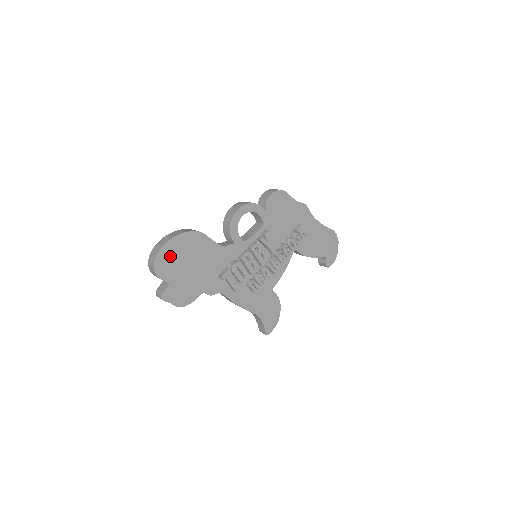
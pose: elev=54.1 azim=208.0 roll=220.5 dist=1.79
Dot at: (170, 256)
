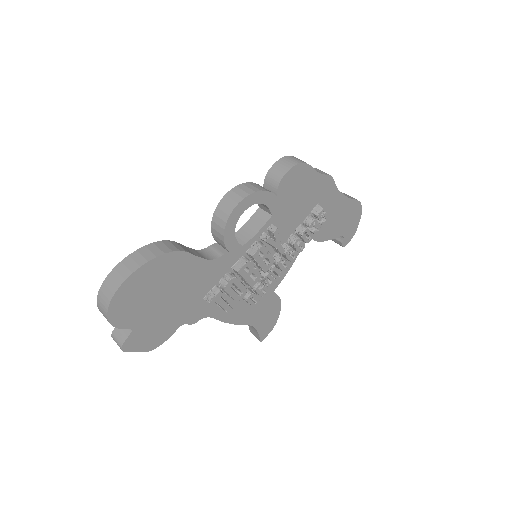
Dot at: (132, 295)
